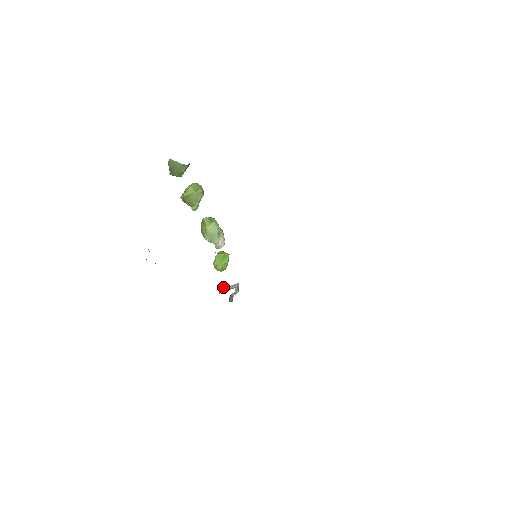
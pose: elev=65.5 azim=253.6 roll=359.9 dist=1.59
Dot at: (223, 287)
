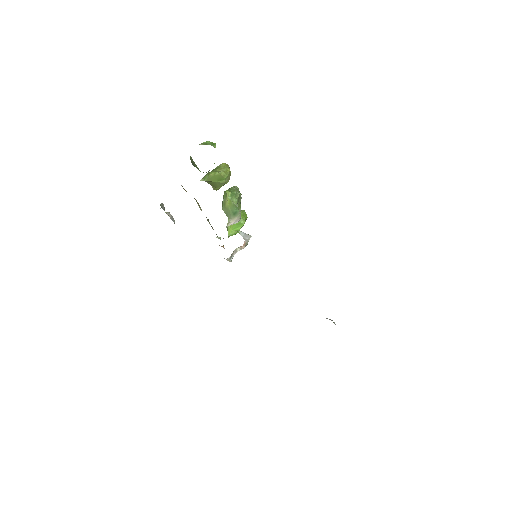
Dot at: occluded
